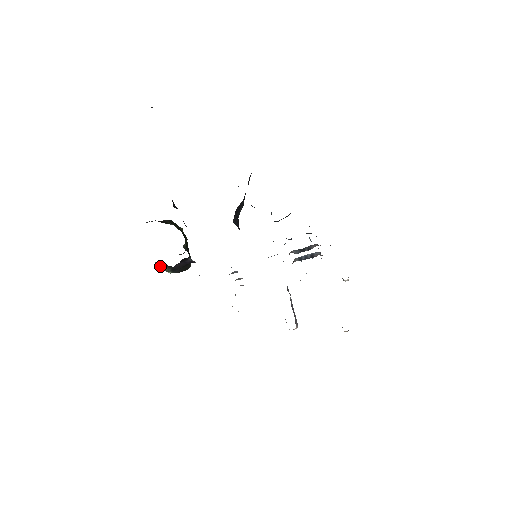
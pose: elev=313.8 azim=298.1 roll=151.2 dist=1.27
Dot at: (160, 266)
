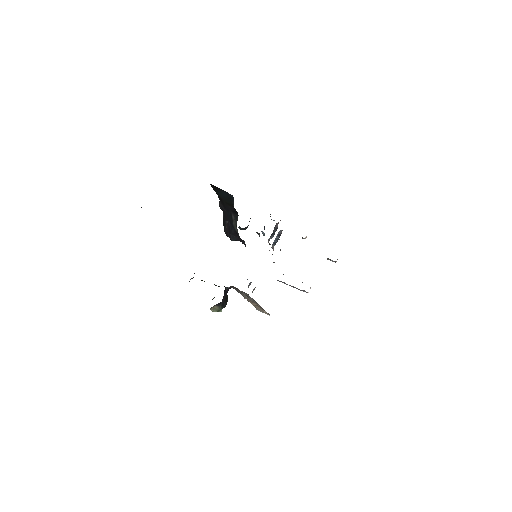
Dot at: (214, 310)
